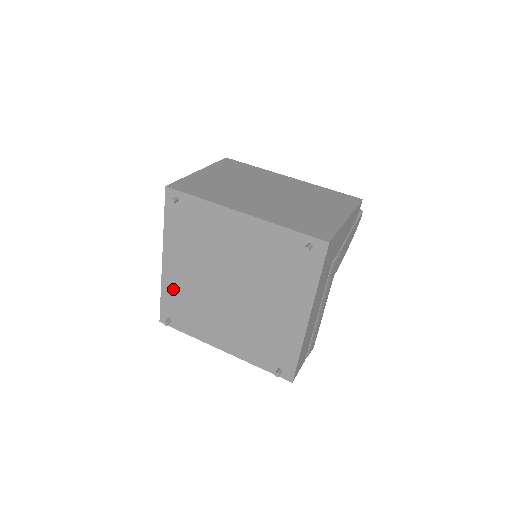
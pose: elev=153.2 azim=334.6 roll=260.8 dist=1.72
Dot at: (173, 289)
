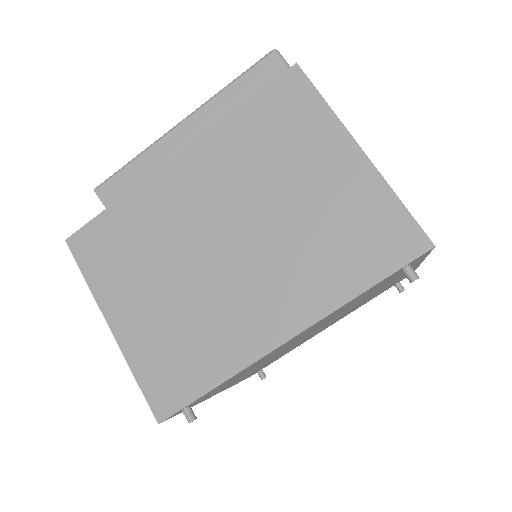
Dot at: occluded
